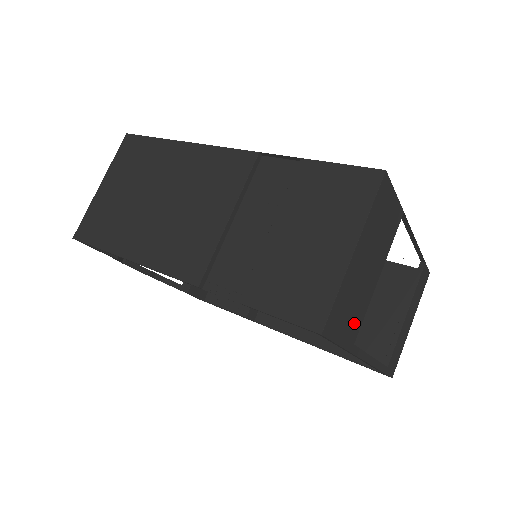
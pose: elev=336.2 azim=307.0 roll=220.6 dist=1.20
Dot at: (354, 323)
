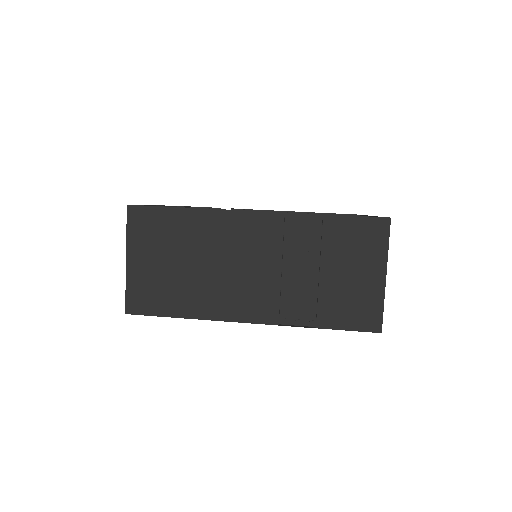
Dot at: occluded
